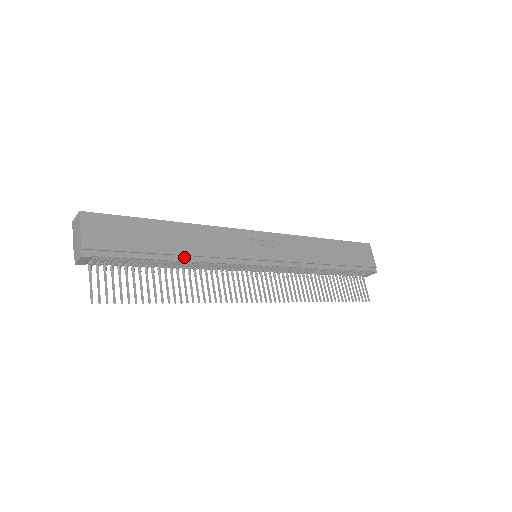
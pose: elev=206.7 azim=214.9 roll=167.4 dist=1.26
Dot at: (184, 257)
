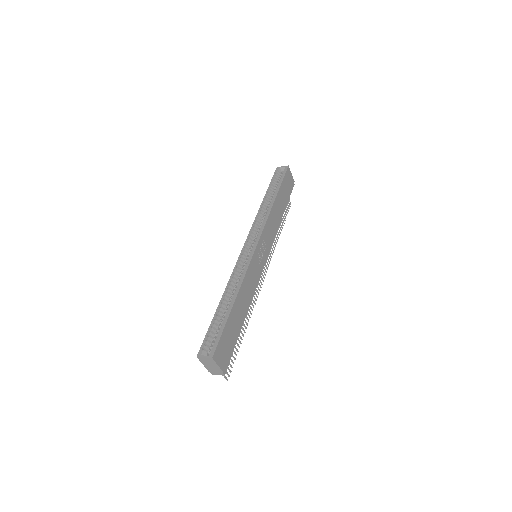
Dot at: (246, 312)
